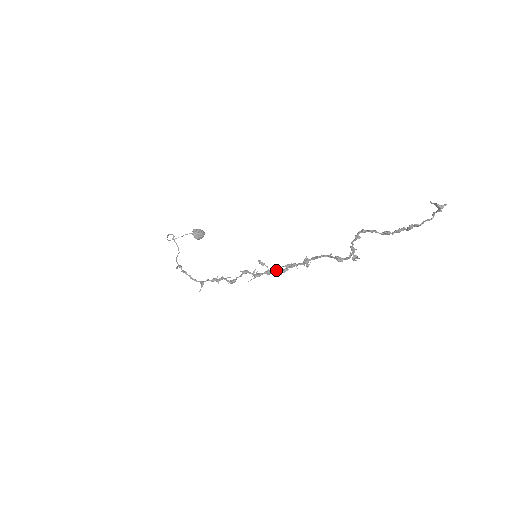
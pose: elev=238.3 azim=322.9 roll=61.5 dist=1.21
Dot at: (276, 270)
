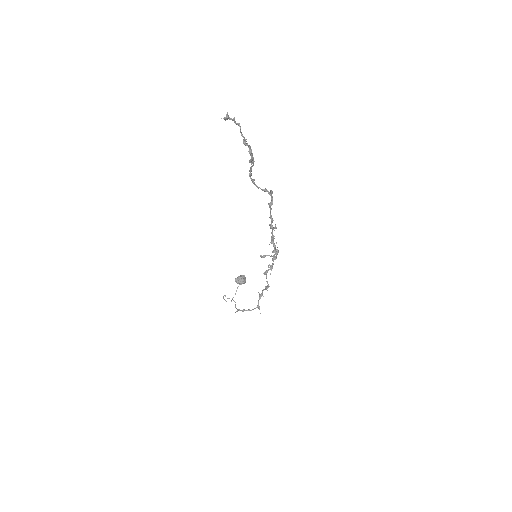
Dot at: occluded
